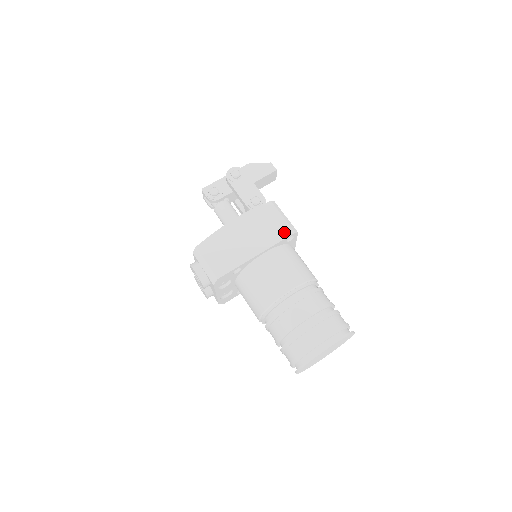
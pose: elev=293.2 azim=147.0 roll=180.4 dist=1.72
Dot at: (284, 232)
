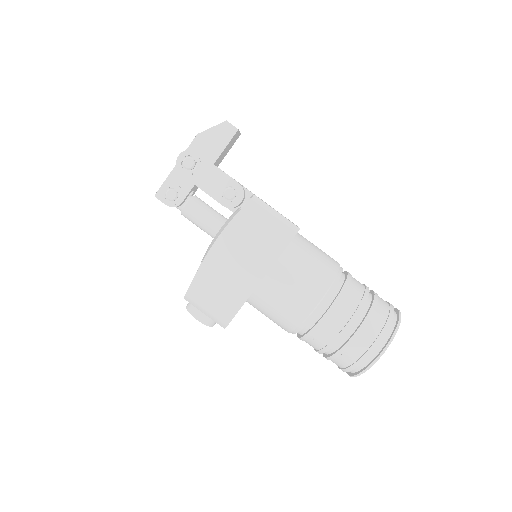
Dot at: (283, 237)
